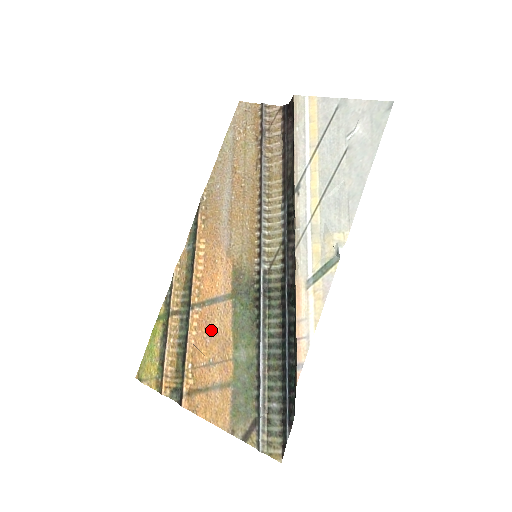
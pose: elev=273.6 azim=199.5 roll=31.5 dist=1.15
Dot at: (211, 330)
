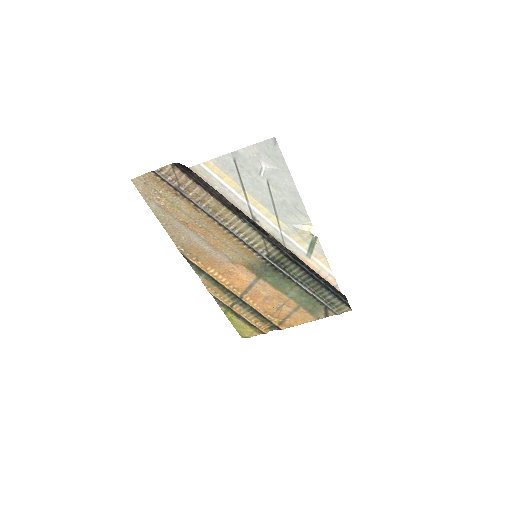
Dot at: (264, 297)
